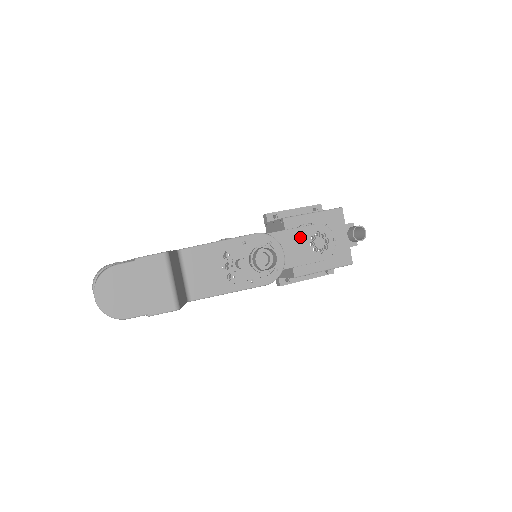
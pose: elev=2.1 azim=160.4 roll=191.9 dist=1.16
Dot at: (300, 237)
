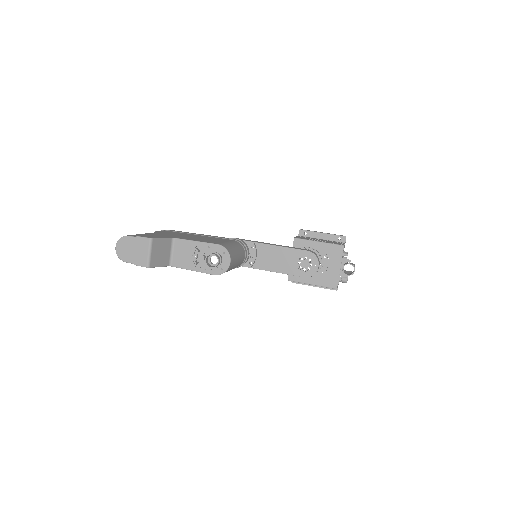
Dot at: (292, 255)
